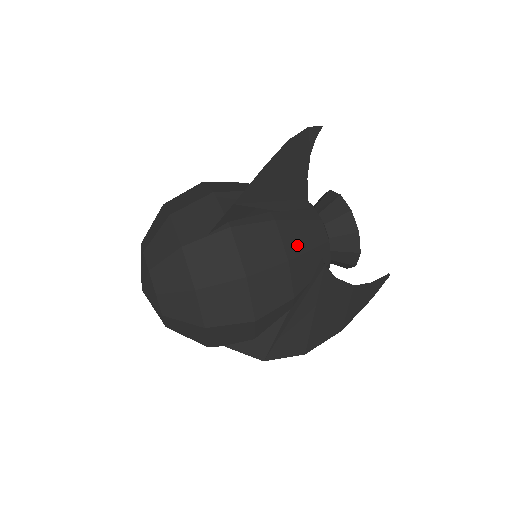
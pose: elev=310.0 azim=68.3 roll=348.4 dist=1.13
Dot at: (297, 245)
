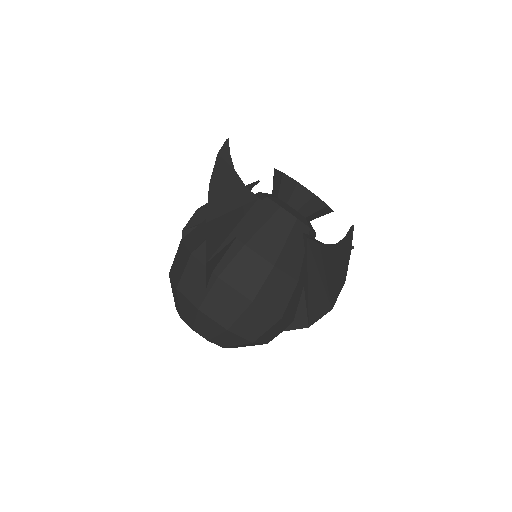
Dot at: occluded
